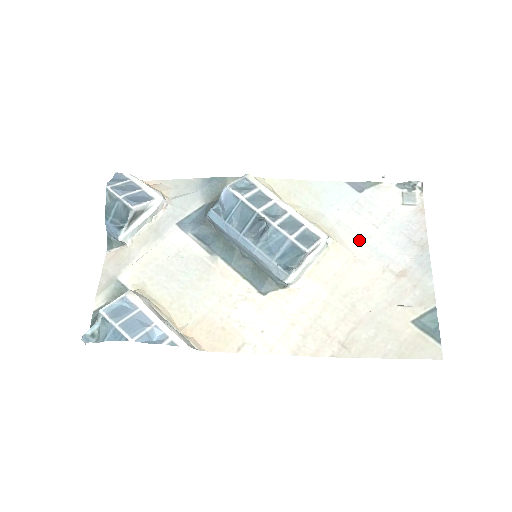
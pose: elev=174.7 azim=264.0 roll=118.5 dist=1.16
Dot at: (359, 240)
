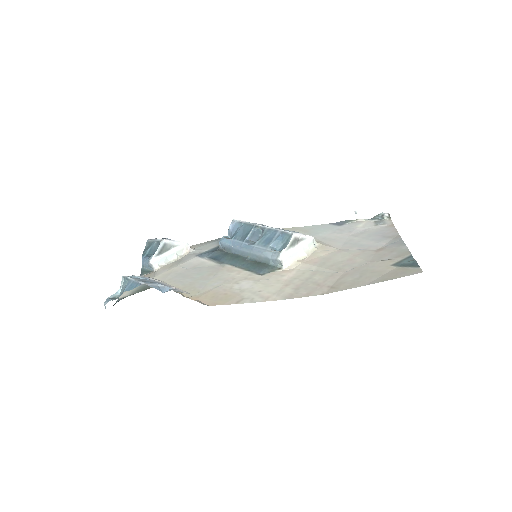
Dot at: (342, 243)
